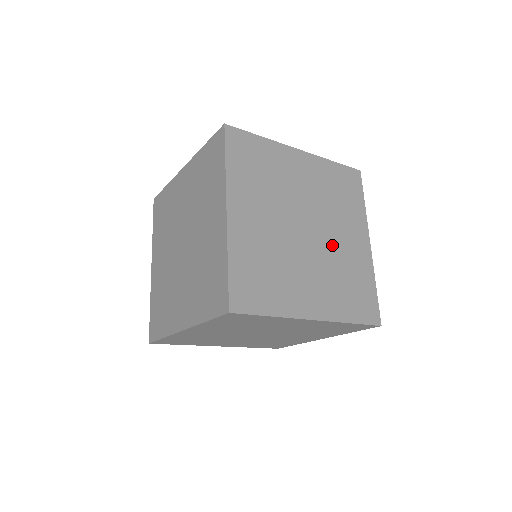
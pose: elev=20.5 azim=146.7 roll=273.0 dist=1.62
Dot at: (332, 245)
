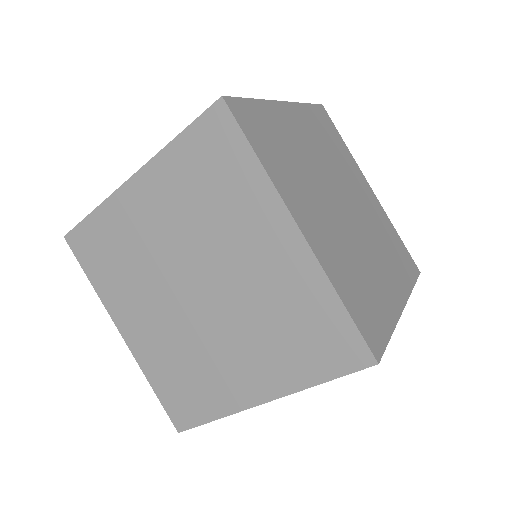
Dot at: (362, 210)
